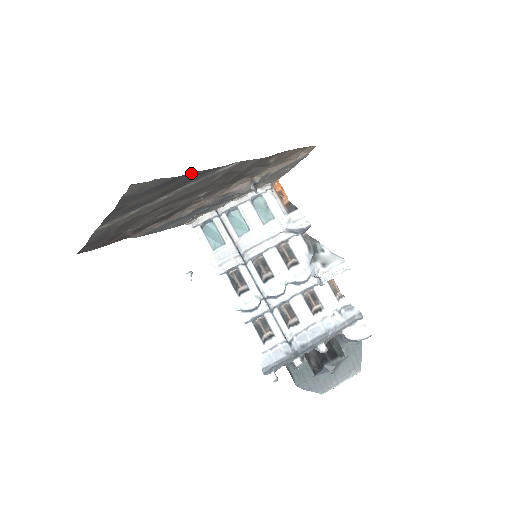
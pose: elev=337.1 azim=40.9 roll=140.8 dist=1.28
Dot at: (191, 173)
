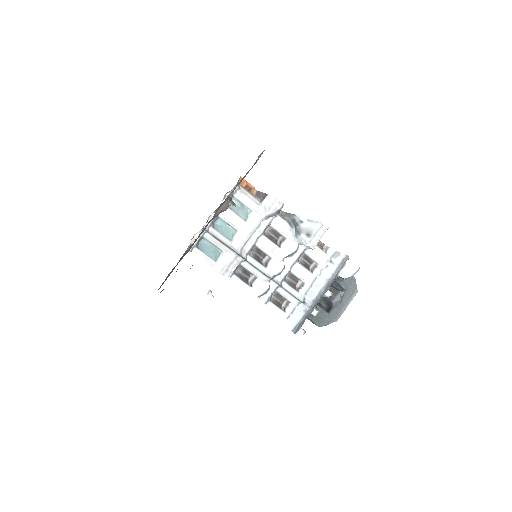
Dot at: occluded
